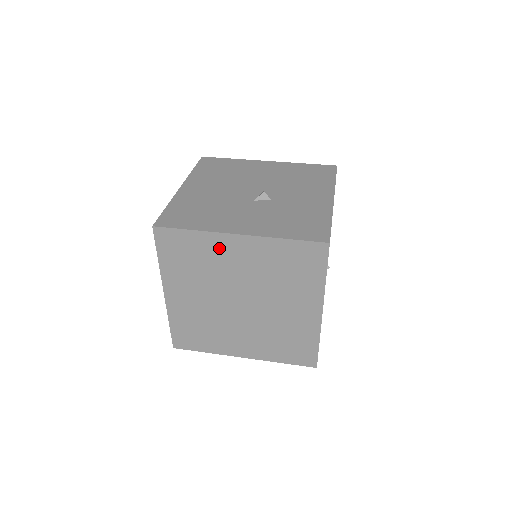
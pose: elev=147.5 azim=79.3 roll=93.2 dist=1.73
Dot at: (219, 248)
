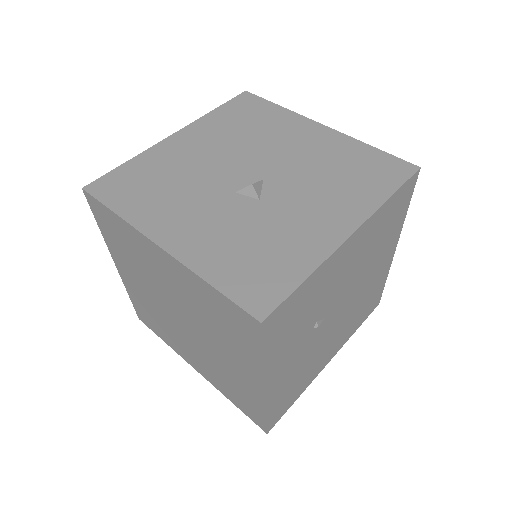
Dot at: (146, 250)
